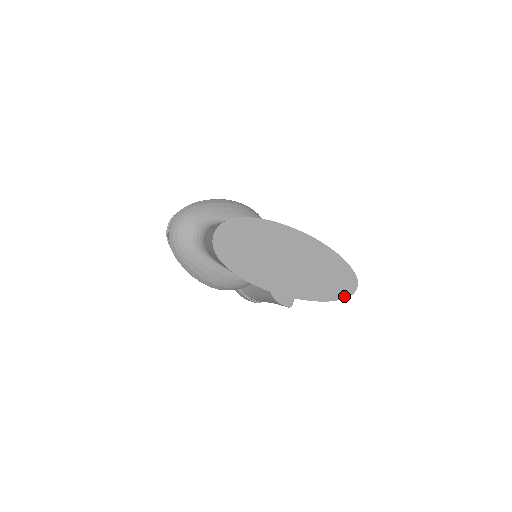
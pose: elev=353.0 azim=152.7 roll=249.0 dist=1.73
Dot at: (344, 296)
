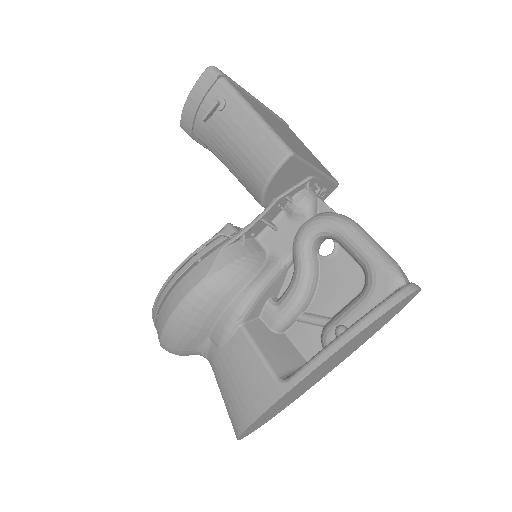
Dot at: (409, 301)
